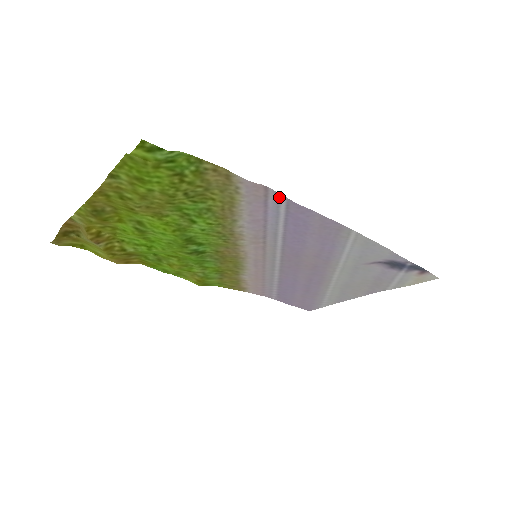
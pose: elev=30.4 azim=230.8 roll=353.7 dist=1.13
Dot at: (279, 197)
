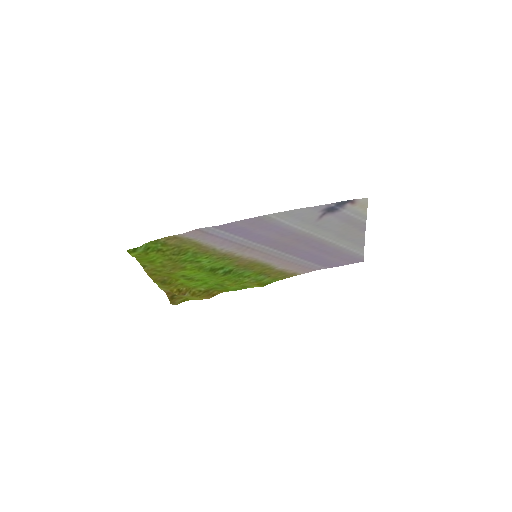
Dot at: (209, 229)
